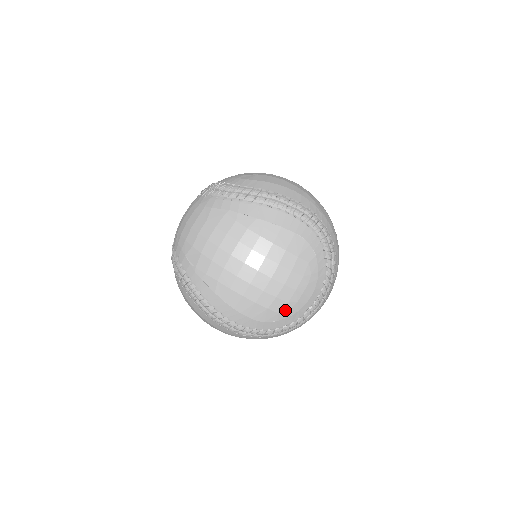
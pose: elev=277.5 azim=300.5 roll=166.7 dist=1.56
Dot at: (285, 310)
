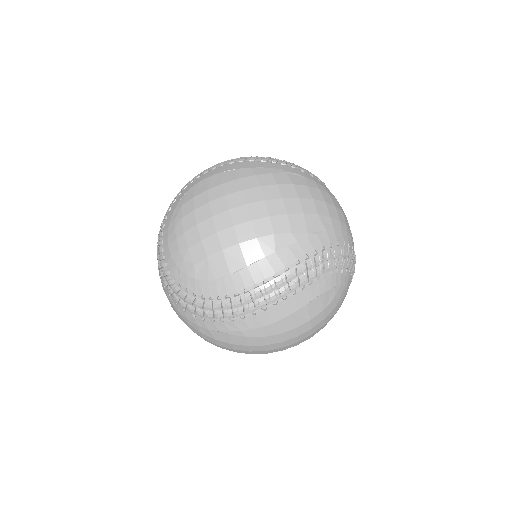
Dot at: occluded
